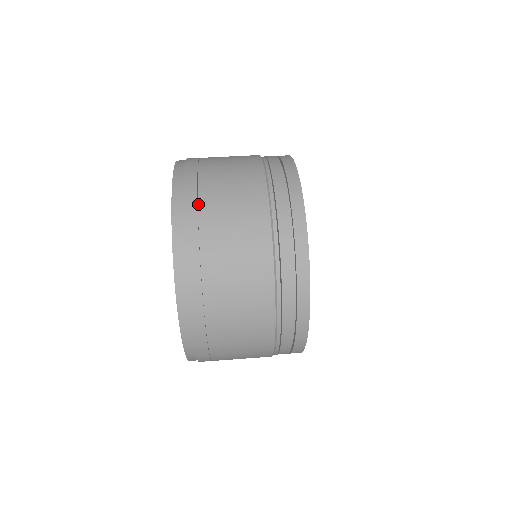
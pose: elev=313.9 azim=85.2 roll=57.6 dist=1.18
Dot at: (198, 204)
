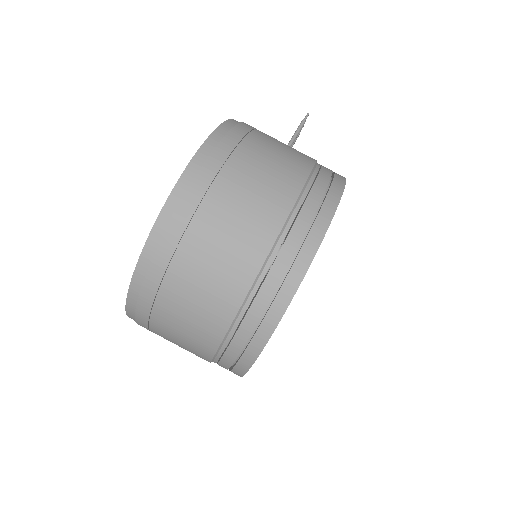
Dot at: (173, 255)
